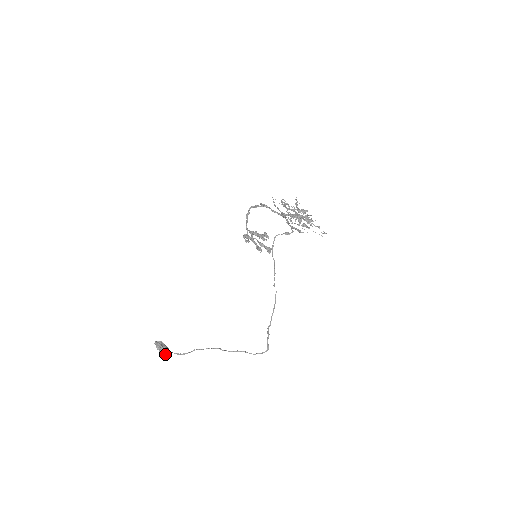
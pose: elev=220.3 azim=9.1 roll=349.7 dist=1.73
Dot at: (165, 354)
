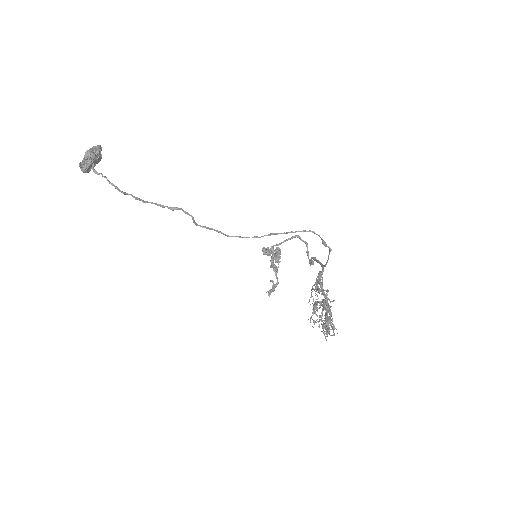
Dot at: (86, 155)
